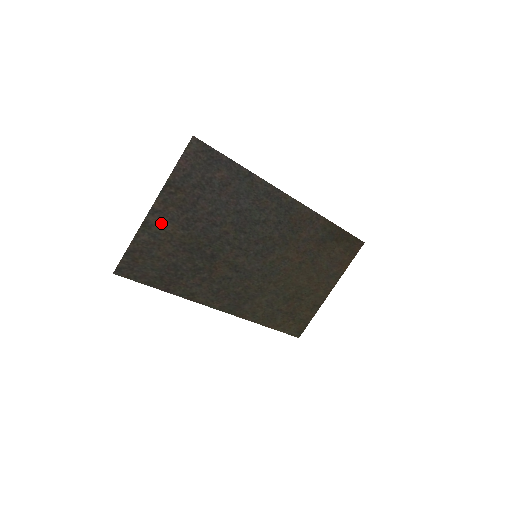
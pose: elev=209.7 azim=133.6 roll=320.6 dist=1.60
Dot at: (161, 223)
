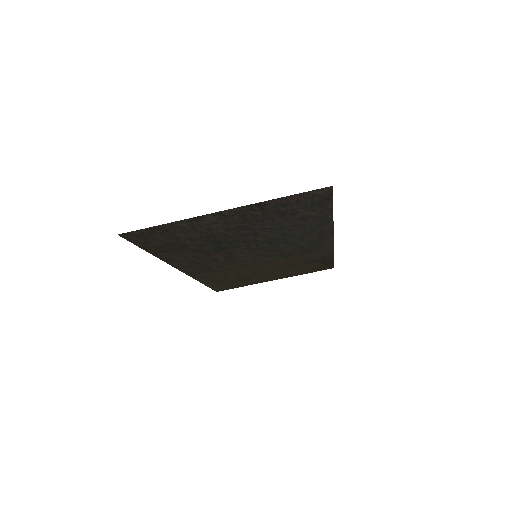
Dot at: (213, 221)
